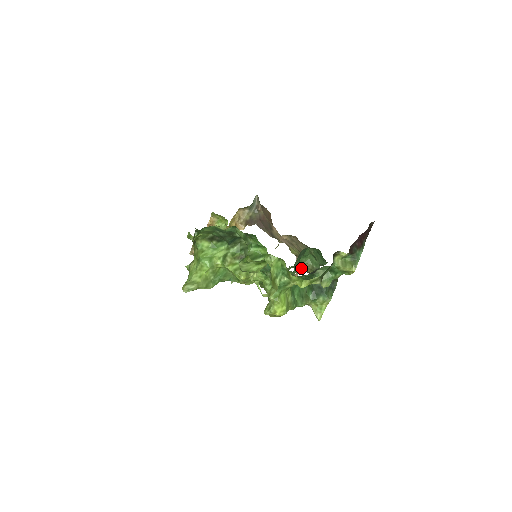
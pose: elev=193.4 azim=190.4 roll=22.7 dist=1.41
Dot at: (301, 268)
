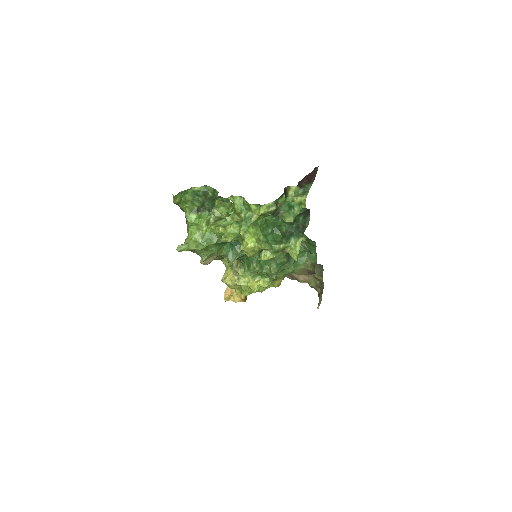
Dot at: (304, 270)
